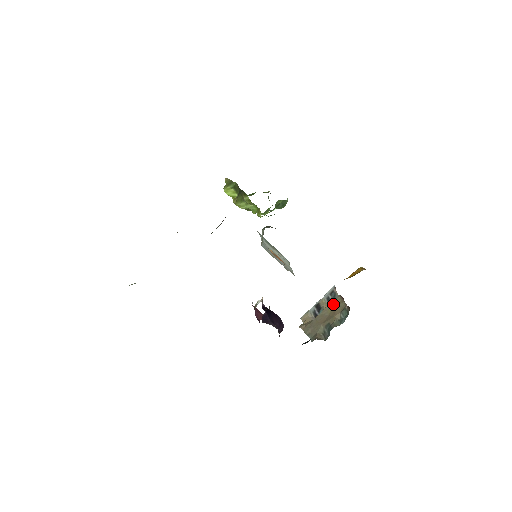
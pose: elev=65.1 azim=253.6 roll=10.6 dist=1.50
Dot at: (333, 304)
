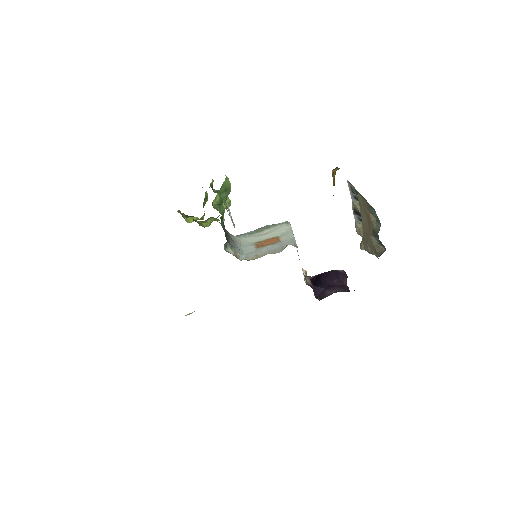
Dot at: (360, 205)
